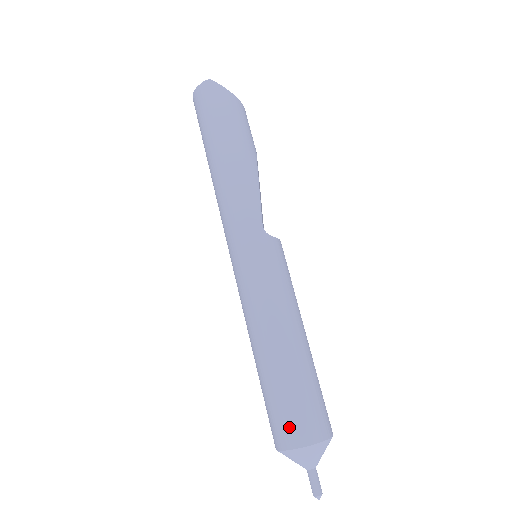
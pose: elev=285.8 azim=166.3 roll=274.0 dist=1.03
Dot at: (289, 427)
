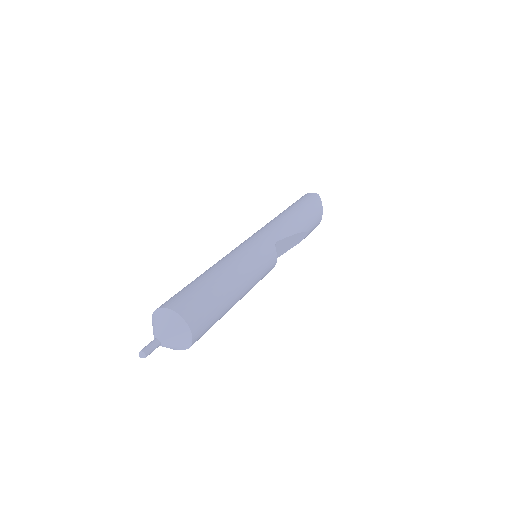
Dot at: (180, 299)
